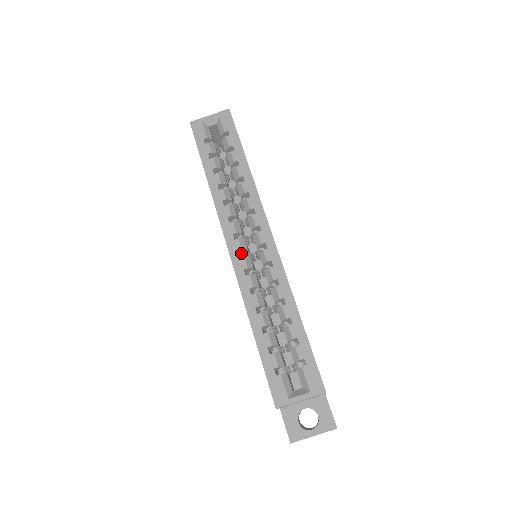
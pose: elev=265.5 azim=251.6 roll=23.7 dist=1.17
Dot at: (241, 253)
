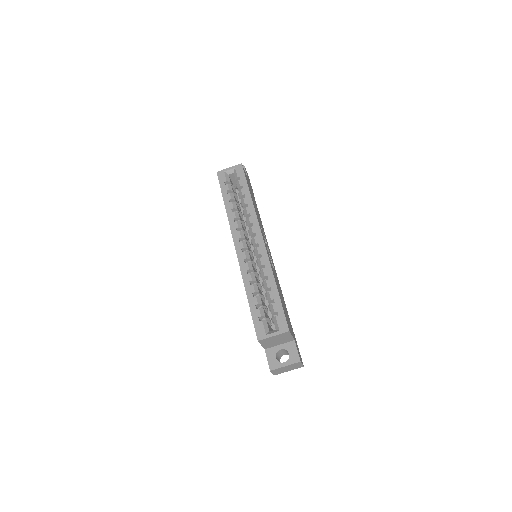
Dot at: (243, 250)
